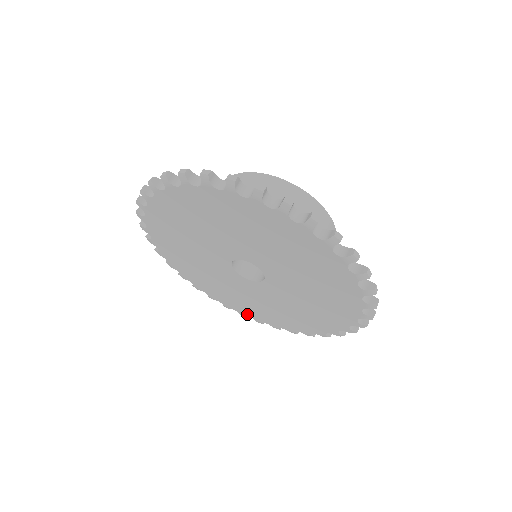
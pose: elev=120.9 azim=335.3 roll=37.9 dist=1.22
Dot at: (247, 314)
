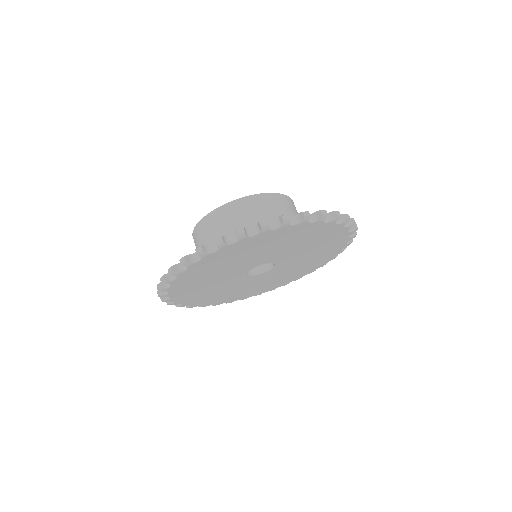
Dot at: (262, 292)
